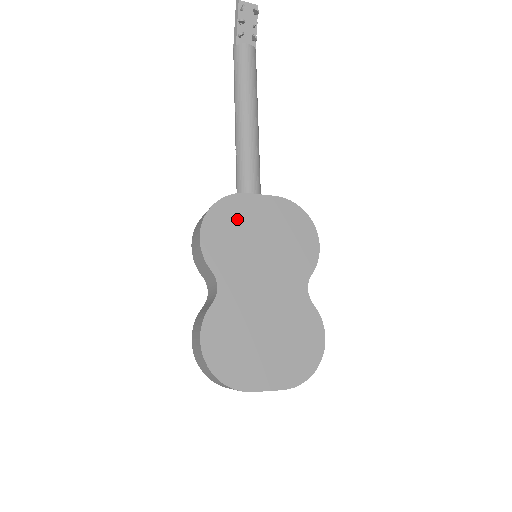
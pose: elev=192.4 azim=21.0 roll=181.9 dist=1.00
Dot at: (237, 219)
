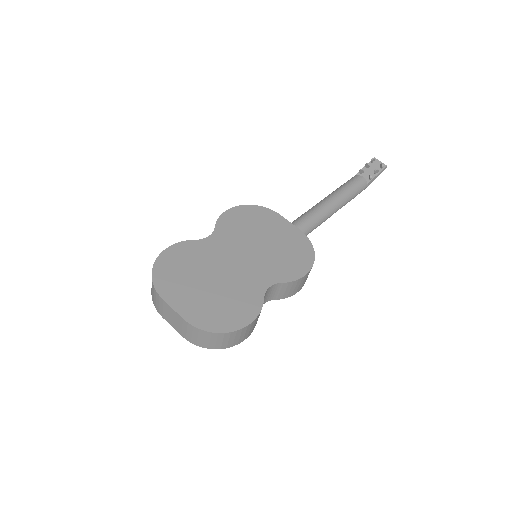
Dot at: (260, 220)
